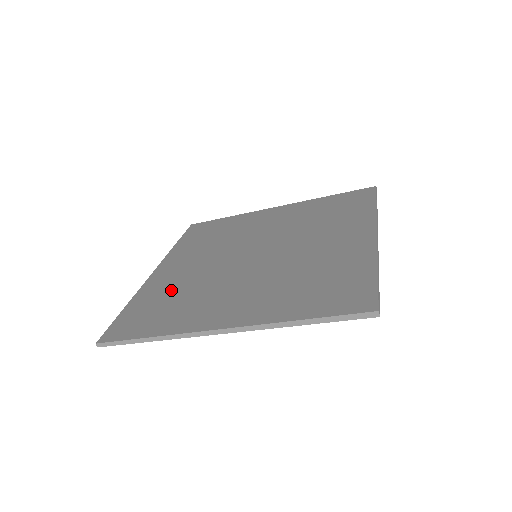
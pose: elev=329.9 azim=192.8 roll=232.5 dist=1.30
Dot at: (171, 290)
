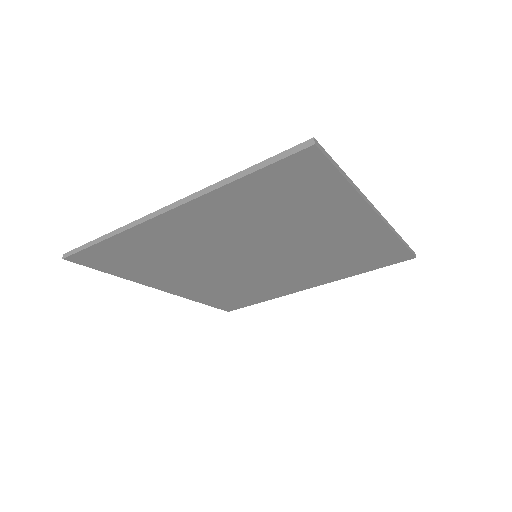
Dot at: occluded
